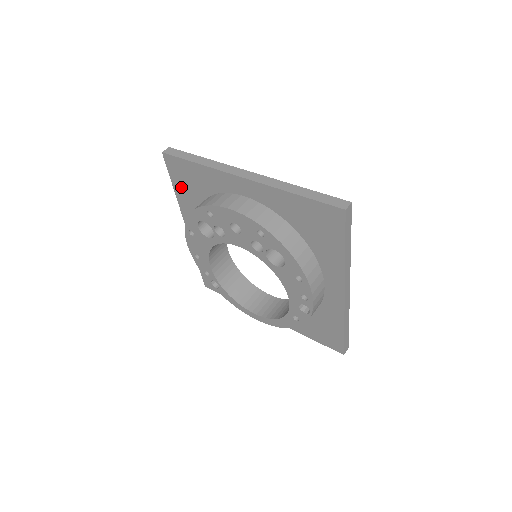
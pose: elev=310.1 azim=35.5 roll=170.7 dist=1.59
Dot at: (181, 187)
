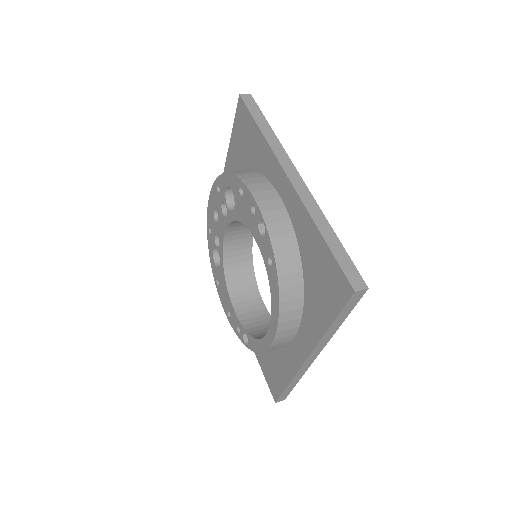
Dot at: occluded
